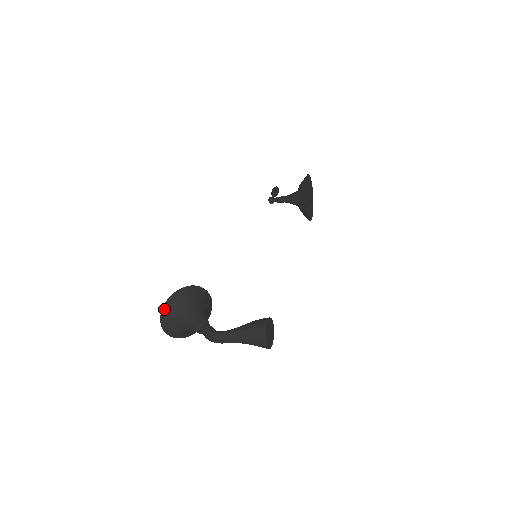
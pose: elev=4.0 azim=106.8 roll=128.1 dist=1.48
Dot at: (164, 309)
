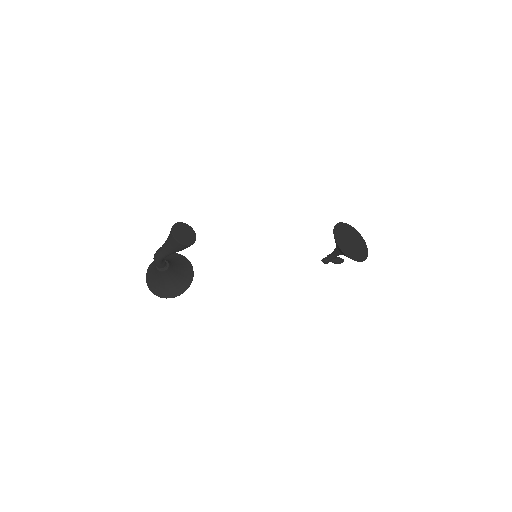
Dot at: (149, 267)
